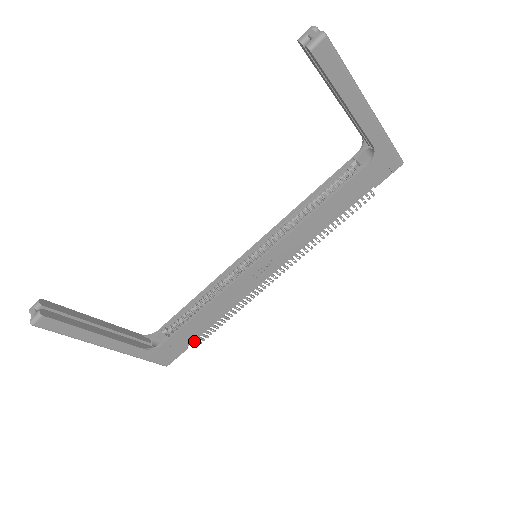
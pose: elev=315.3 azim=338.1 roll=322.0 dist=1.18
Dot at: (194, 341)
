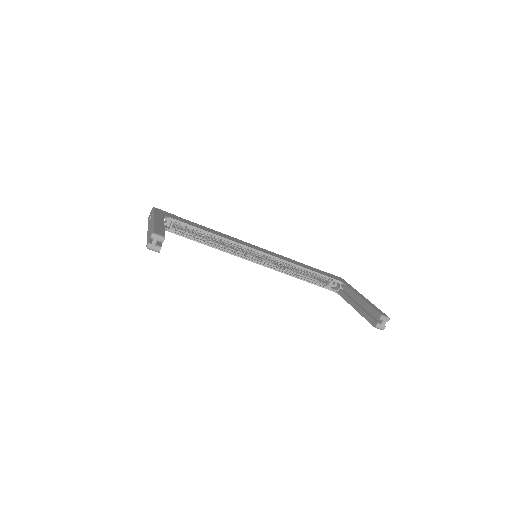
Dot at: occluded
